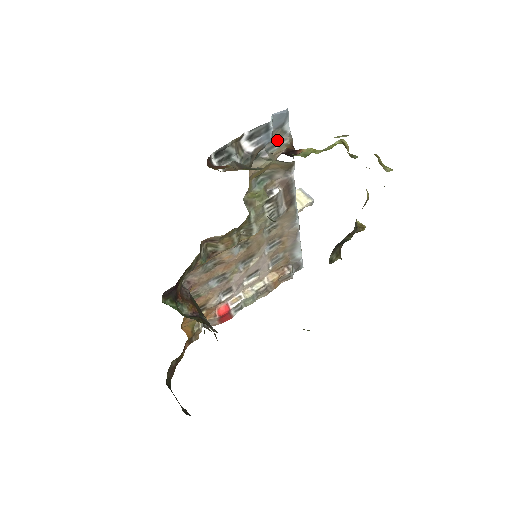
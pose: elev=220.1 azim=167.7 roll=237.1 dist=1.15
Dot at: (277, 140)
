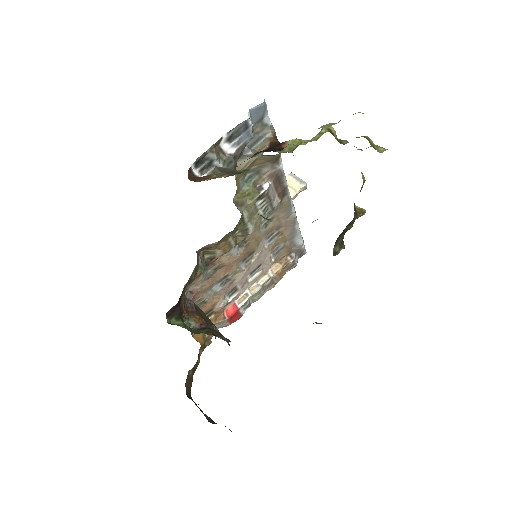
Dot at: (259, 135)
